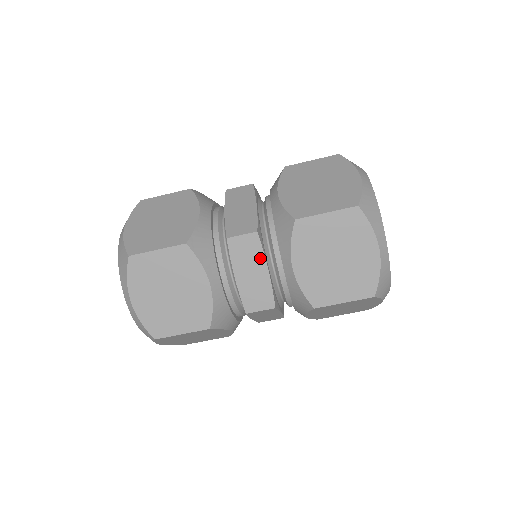
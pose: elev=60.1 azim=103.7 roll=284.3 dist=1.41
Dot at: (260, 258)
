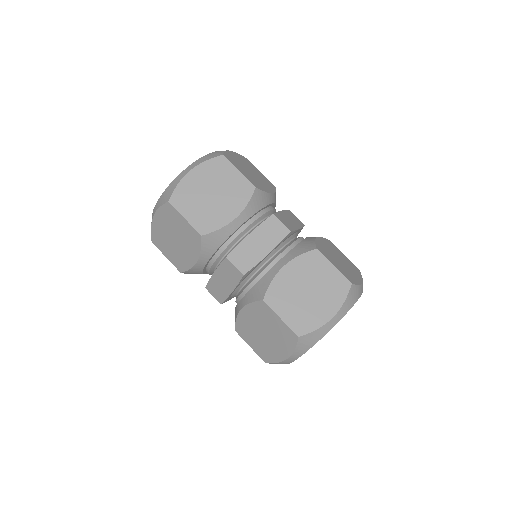
Dot at: (274, 243)
